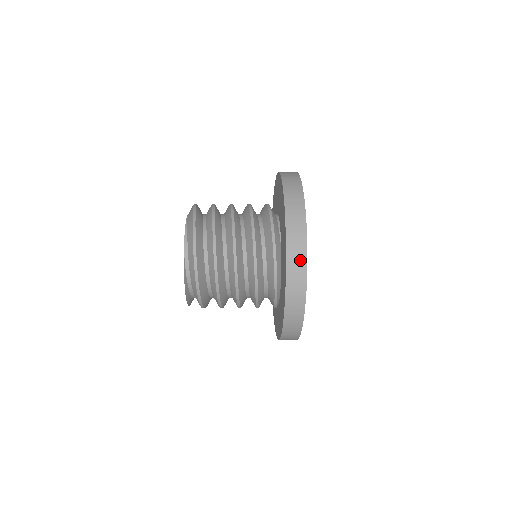
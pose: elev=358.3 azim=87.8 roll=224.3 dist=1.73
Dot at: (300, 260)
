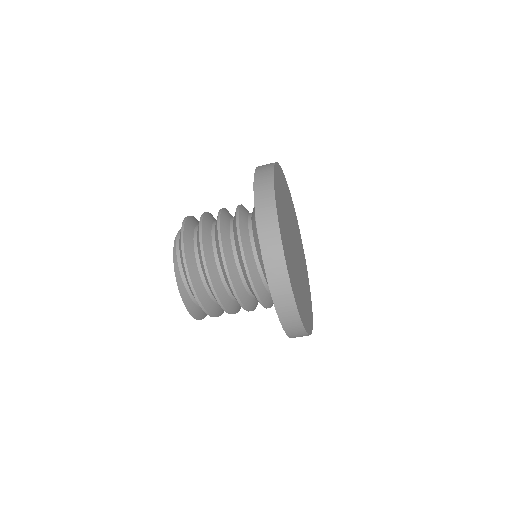
Dot at: (267, 179)
